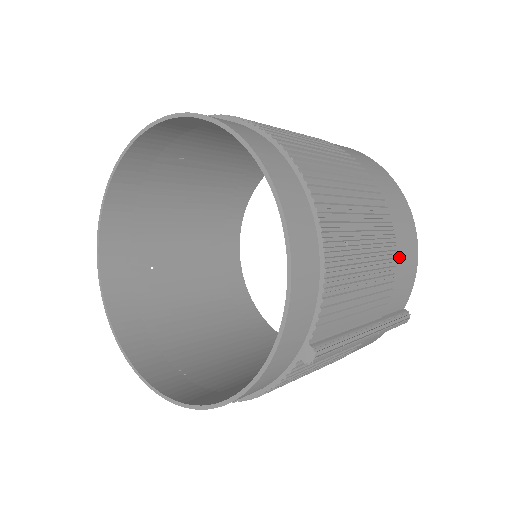
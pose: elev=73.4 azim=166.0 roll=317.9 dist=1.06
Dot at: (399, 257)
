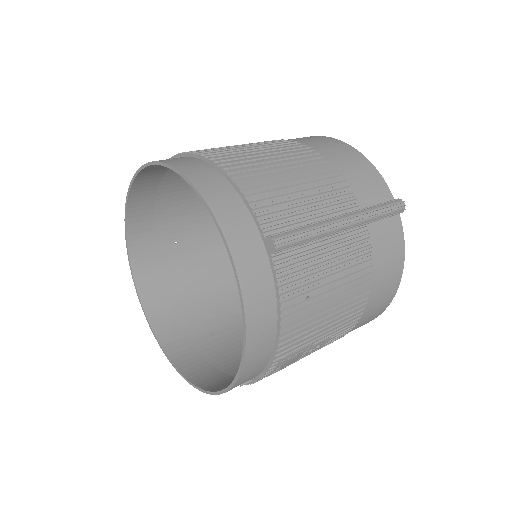
Dot at: (336, 163)
